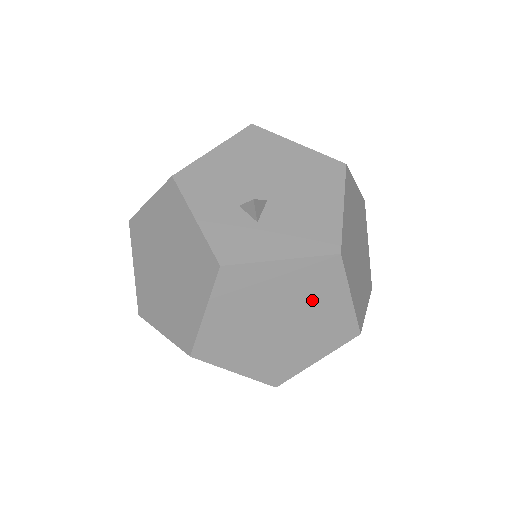
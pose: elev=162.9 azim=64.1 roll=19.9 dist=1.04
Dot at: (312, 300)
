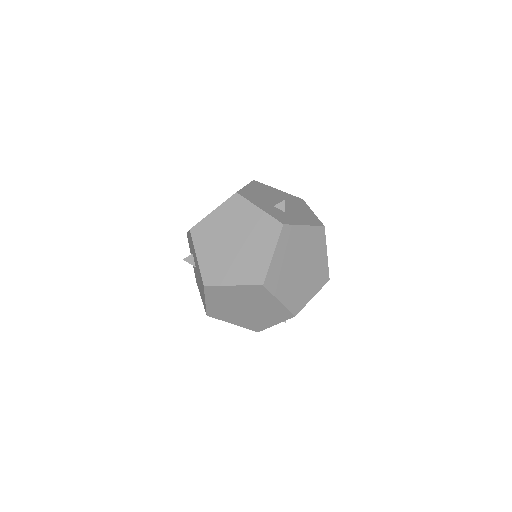
Dot at: (313, 253)
